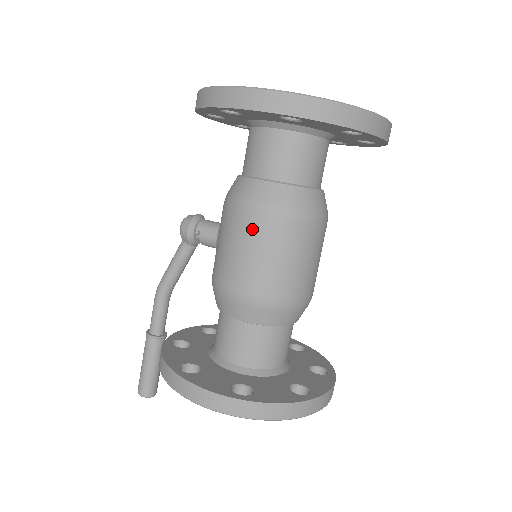
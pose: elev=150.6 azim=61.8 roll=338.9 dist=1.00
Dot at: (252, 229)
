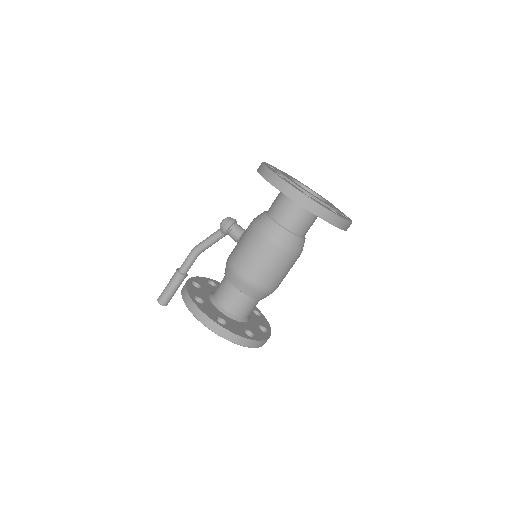
Dot at: (260, 245)
